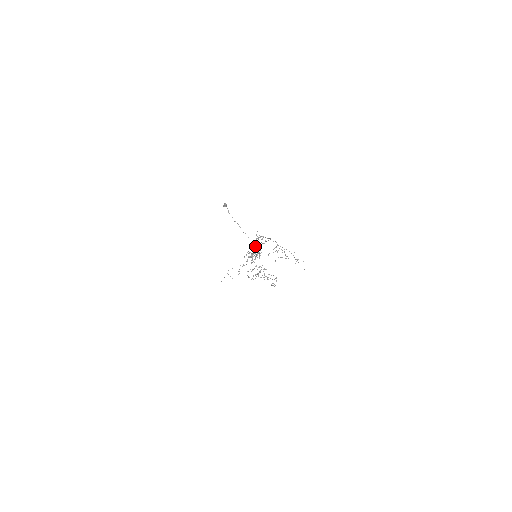
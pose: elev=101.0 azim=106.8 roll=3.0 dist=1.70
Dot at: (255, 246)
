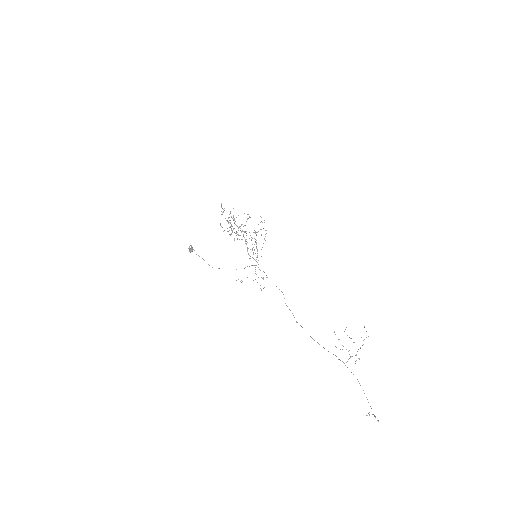
Dot at: (312, 338)
